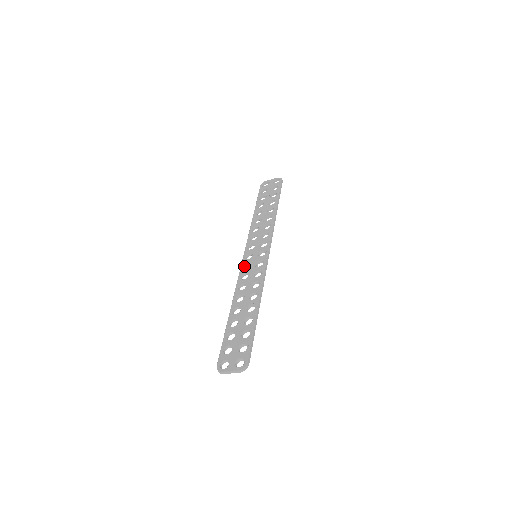
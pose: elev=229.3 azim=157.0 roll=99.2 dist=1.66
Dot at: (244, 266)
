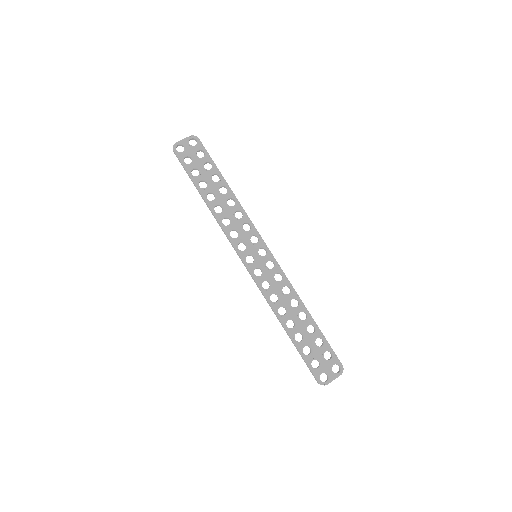
Dot at: (253, 273)
